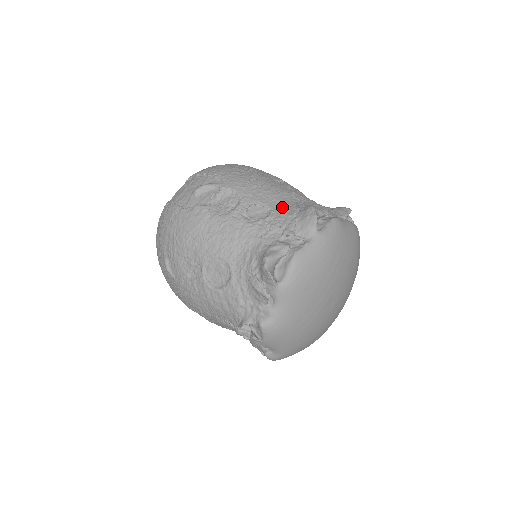
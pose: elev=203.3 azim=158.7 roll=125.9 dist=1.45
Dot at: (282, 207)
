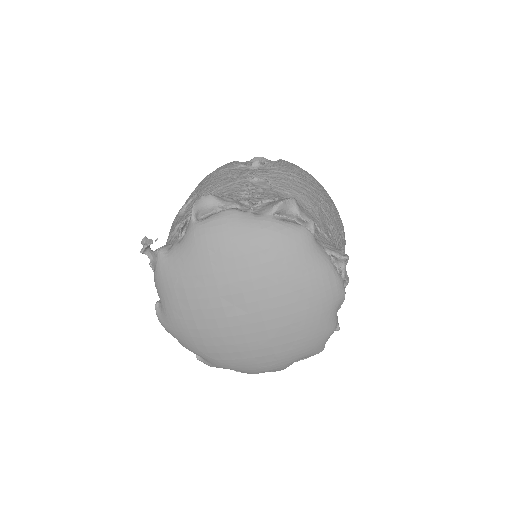
Dot at: (283, 196)
